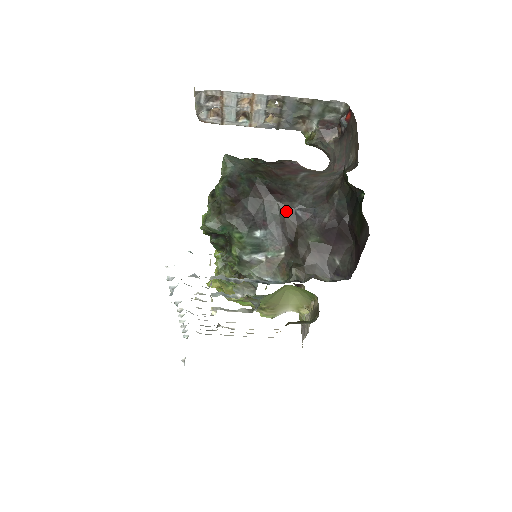
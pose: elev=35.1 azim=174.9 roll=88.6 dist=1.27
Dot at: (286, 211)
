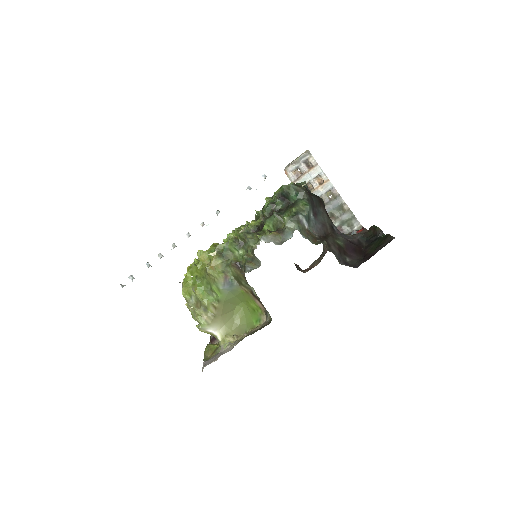
Dot at: (329, 222)
